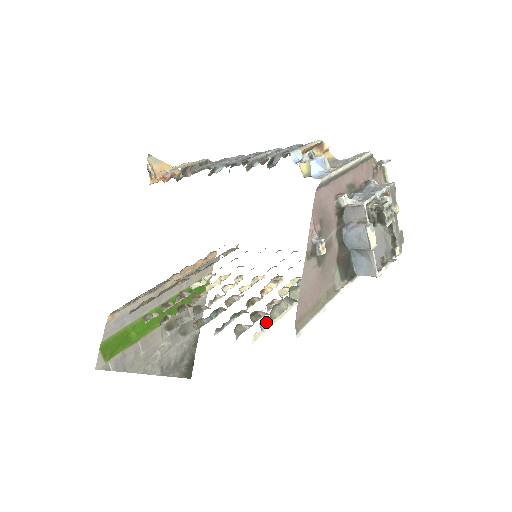
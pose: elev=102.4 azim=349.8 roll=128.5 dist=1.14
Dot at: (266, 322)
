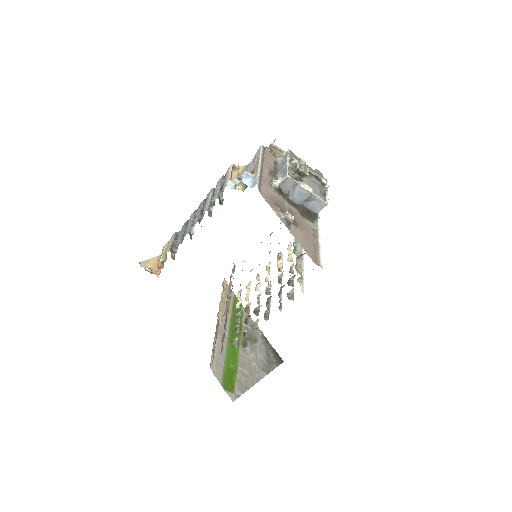
Dot at: (300, 278)
